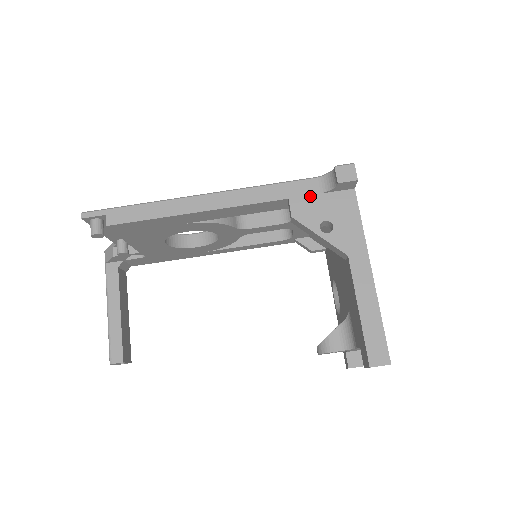
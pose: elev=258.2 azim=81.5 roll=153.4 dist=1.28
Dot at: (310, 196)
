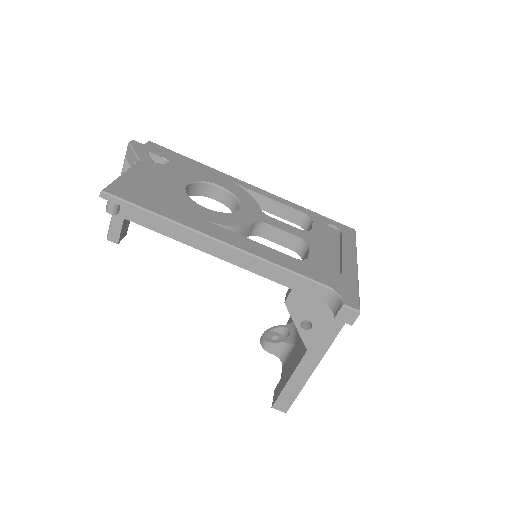
Dot at: (311, 298)
